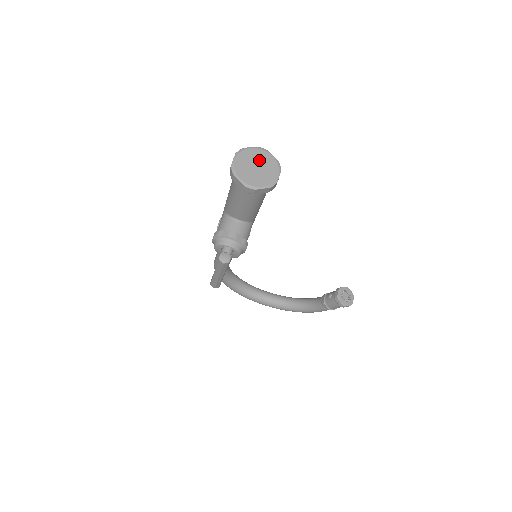
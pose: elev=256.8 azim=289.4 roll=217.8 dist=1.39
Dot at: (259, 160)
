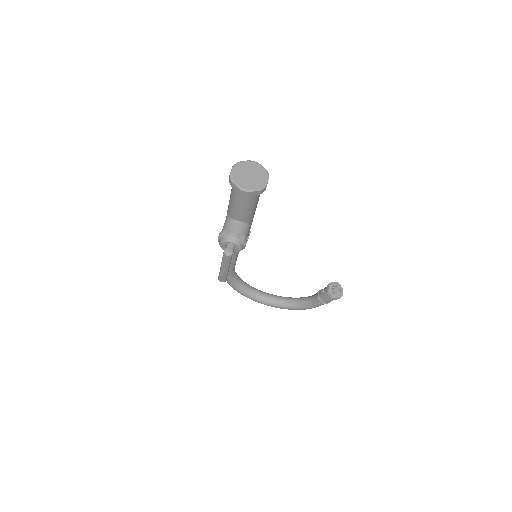
Dot at: (251, 170)
